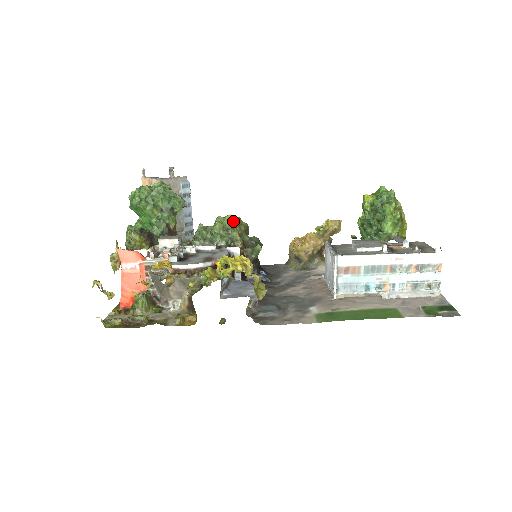
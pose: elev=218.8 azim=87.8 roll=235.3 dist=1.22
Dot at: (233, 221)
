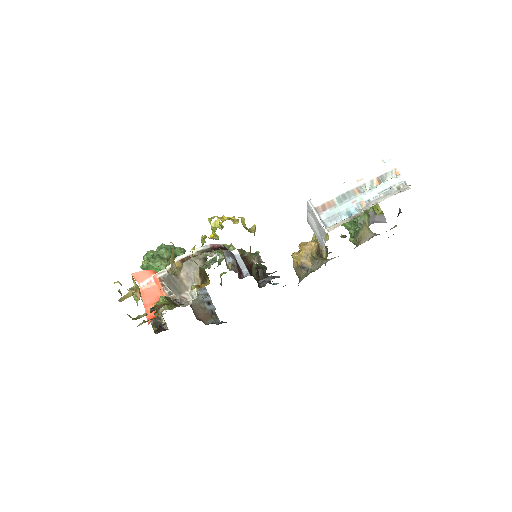
Dot at: occluded
